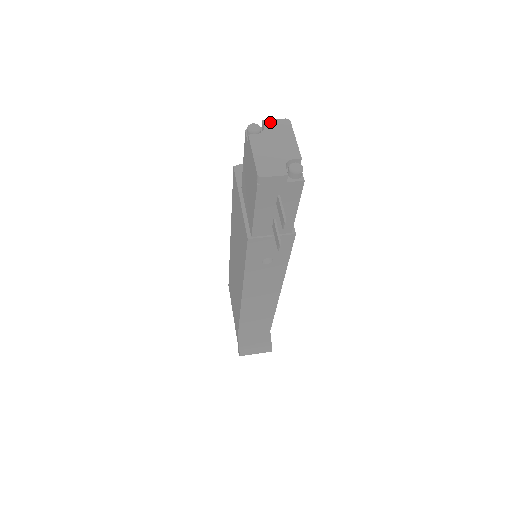
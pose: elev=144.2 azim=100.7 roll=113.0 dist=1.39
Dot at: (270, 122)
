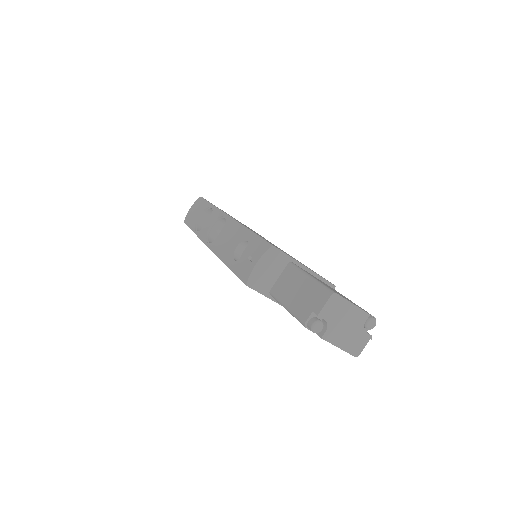
Dot at: (325, 311)
